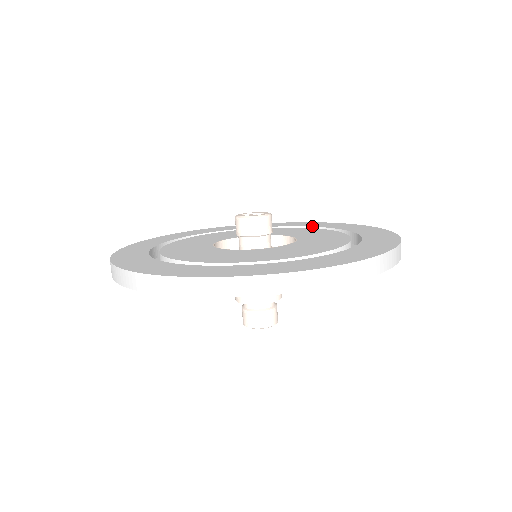
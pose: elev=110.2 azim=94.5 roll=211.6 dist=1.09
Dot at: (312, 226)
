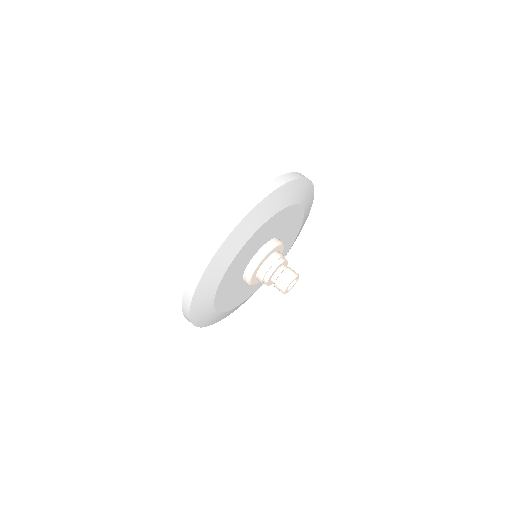
Dot at: occluded
